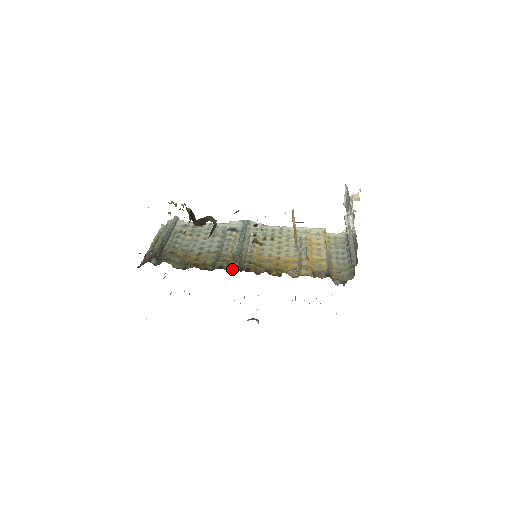
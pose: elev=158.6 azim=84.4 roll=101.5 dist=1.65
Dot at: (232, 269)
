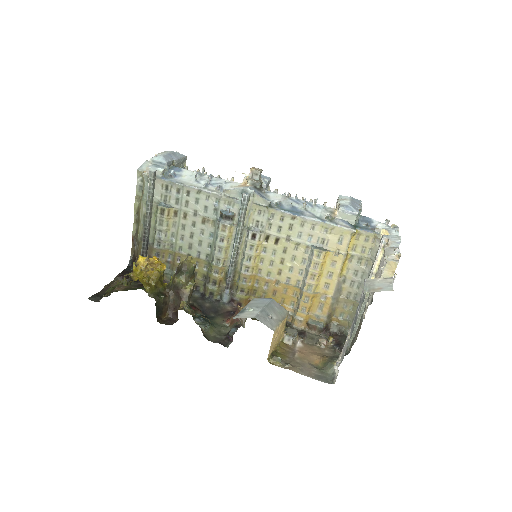
Dot at: (223, 301)
